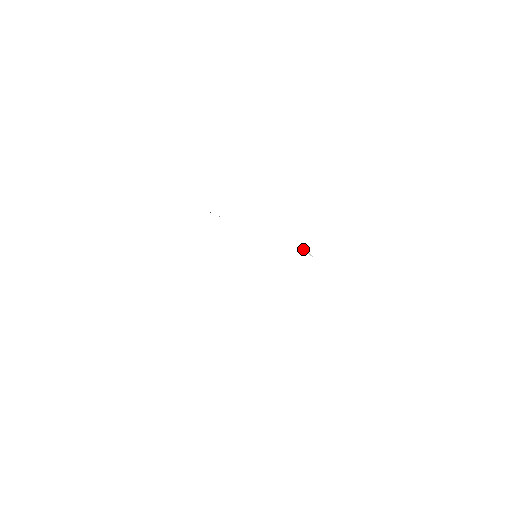
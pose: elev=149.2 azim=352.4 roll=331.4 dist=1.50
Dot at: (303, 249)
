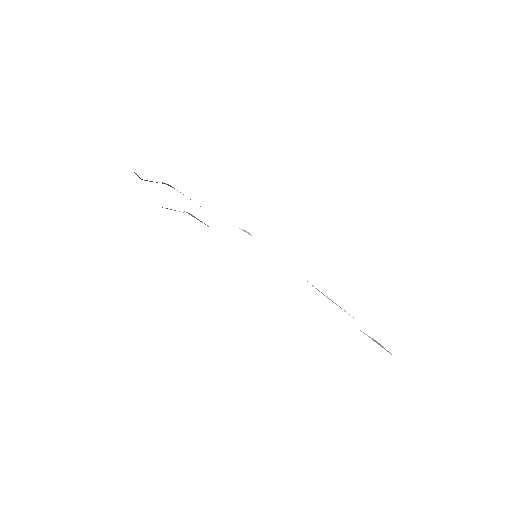
Dot at: (242, 229)
